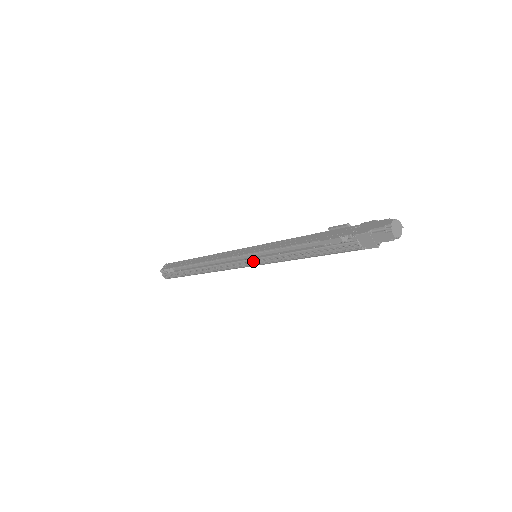
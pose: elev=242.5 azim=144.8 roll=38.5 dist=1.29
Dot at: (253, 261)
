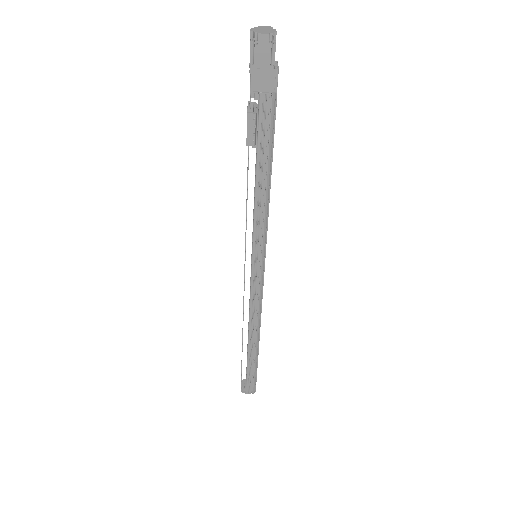
Dot at: (255, 260)
